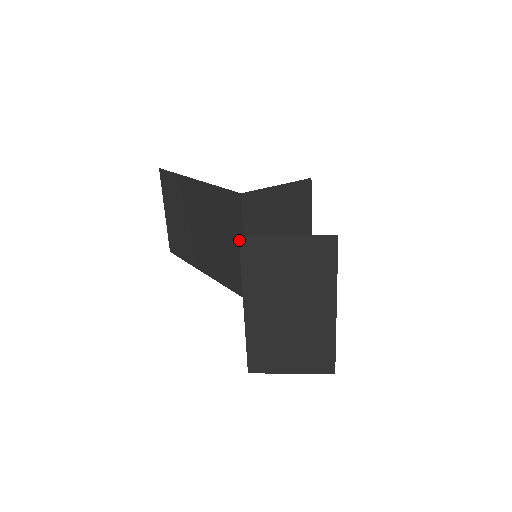
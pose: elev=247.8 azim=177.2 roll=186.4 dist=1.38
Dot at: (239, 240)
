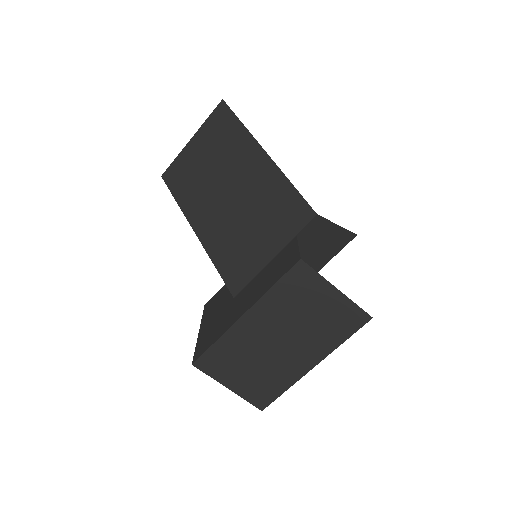
Dot at: (298, 261)
